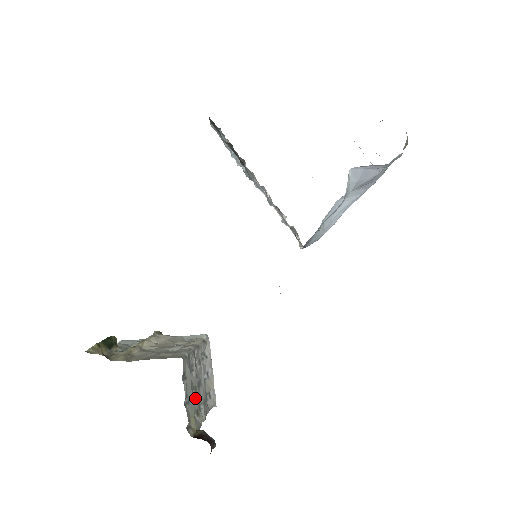
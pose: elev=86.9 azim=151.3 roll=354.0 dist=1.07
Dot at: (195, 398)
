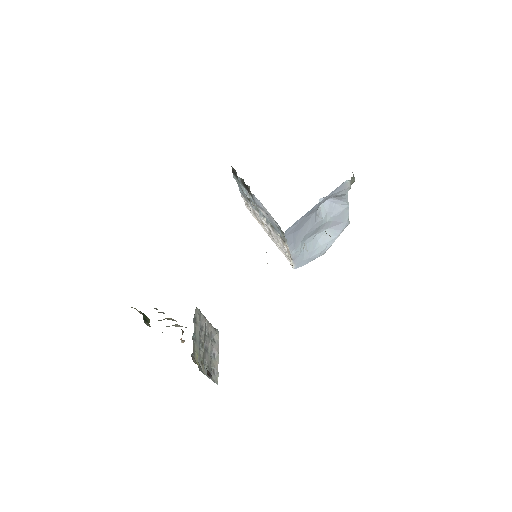
Dot at: (201, 350)
